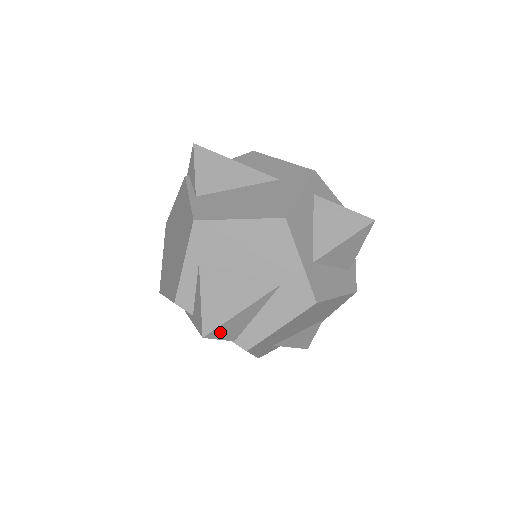
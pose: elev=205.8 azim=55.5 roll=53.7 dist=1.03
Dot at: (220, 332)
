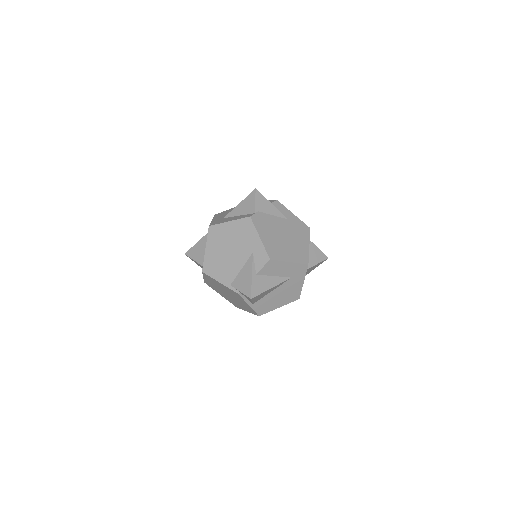
Dot at: occluded
